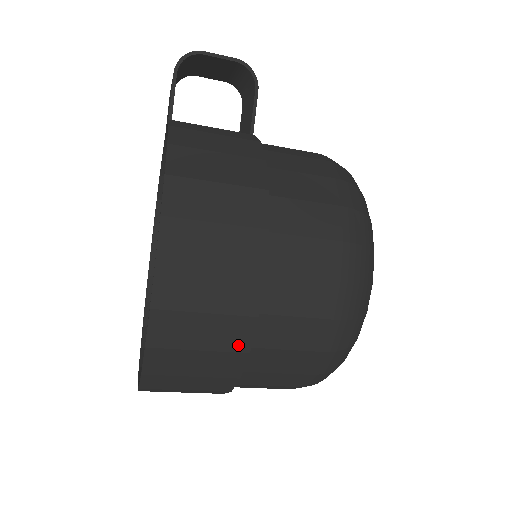
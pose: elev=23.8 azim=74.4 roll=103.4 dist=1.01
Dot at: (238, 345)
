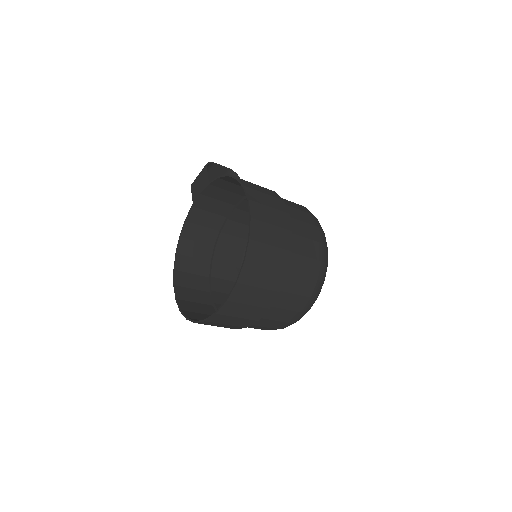
Dot at: (286, 245)
